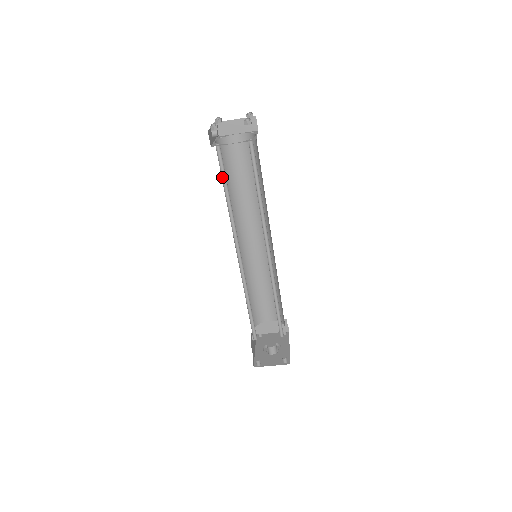
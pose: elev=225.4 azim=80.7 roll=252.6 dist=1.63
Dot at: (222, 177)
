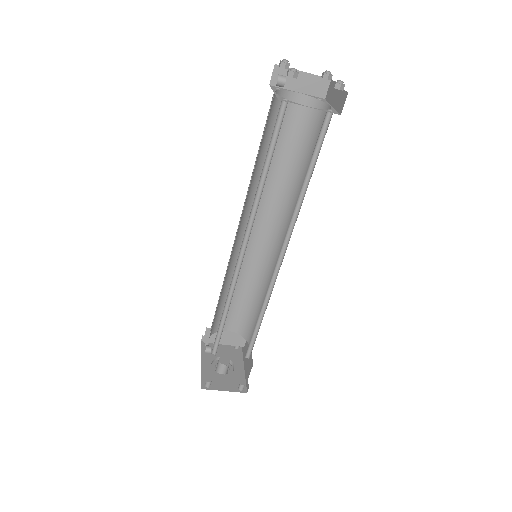
Dot at: (269, 145)
